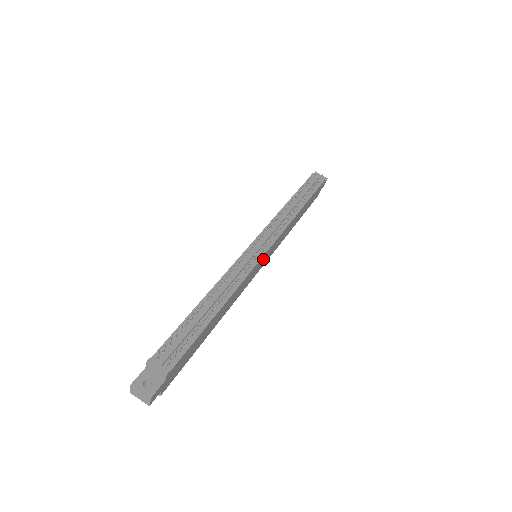
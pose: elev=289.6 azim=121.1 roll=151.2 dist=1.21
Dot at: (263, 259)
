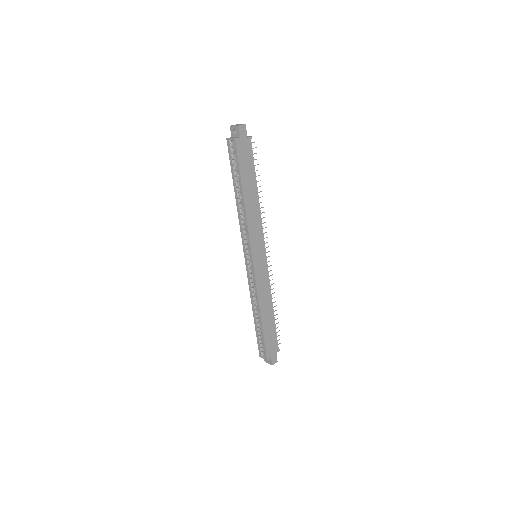
Dot at: (261, 255)
